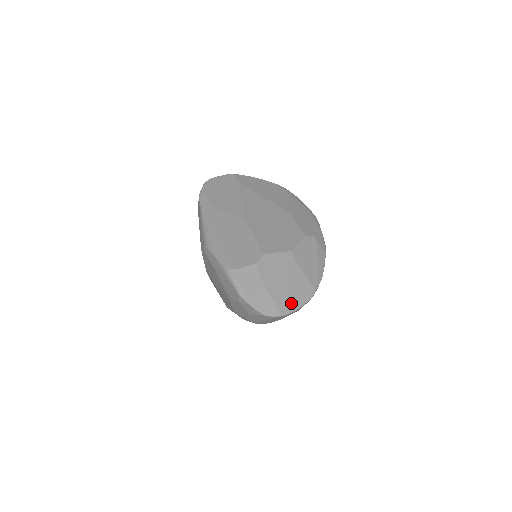
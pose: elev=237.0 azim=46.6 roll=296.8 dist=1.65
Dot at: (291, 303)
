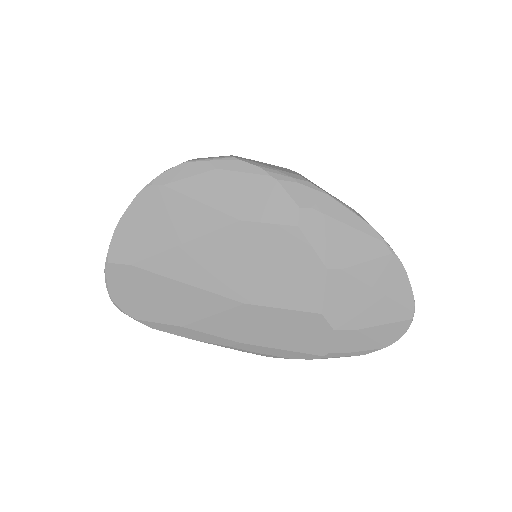
Dot at: (403, 300)
